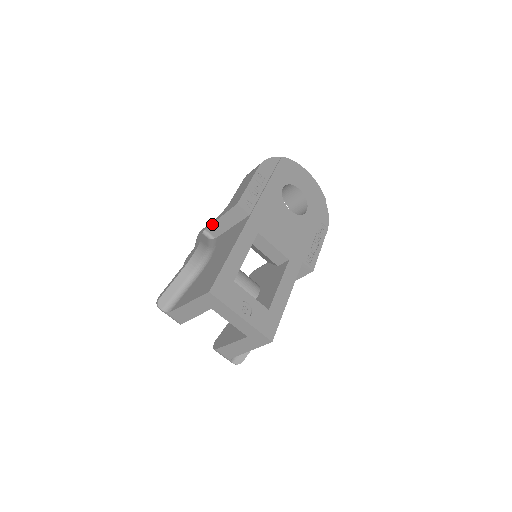
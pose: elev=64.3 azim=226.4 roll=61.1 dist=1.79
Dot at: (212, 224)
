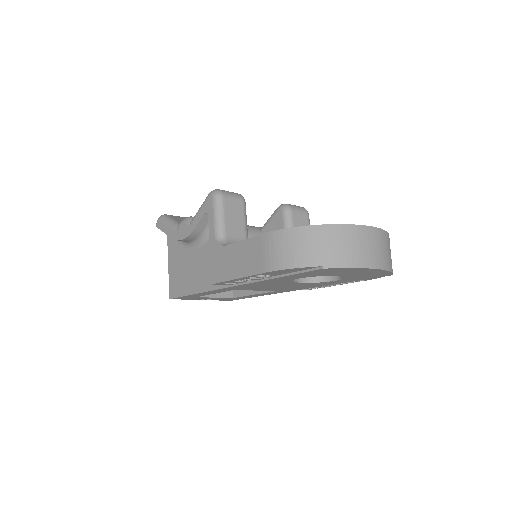
Dot at: (209, 230)
